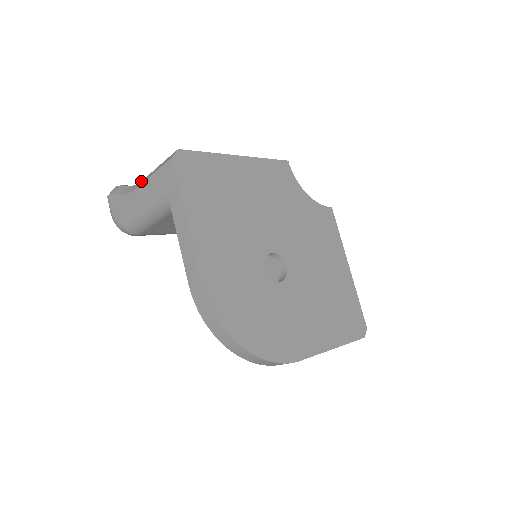
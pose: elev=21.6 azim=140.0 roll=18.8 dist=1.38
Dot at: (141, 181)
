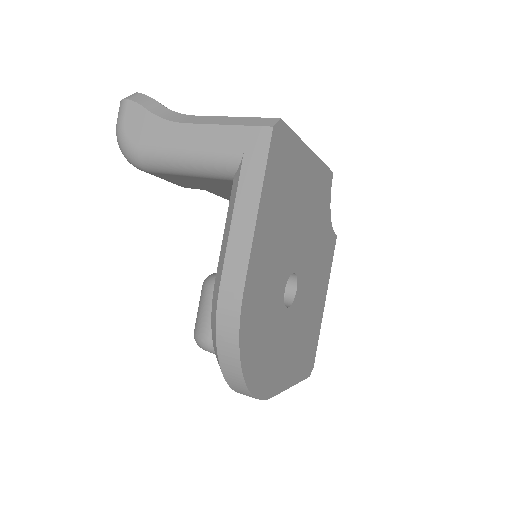
Dot at: (194, 116)
